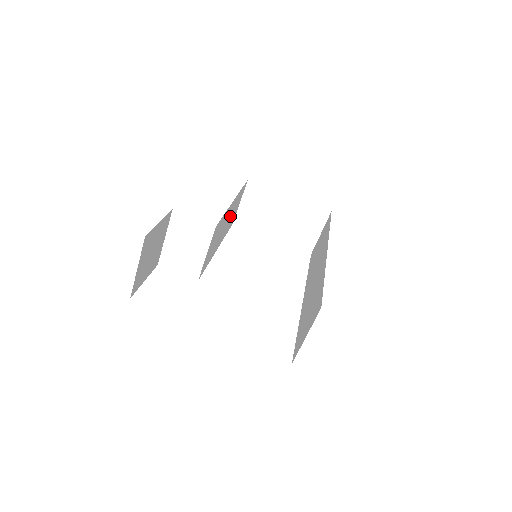
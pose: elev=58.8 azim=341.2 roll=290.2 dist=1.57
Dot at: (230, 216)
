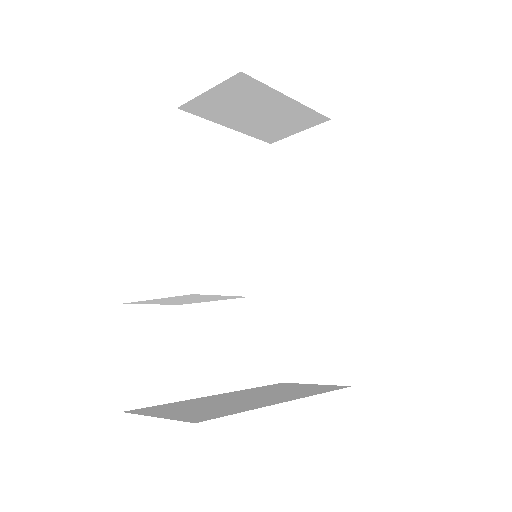
Dot at: occluded
